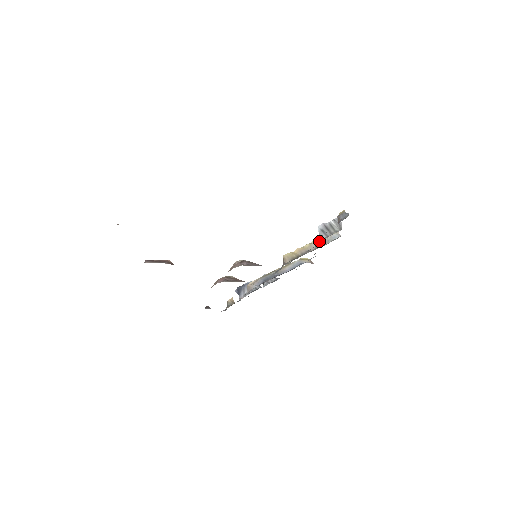
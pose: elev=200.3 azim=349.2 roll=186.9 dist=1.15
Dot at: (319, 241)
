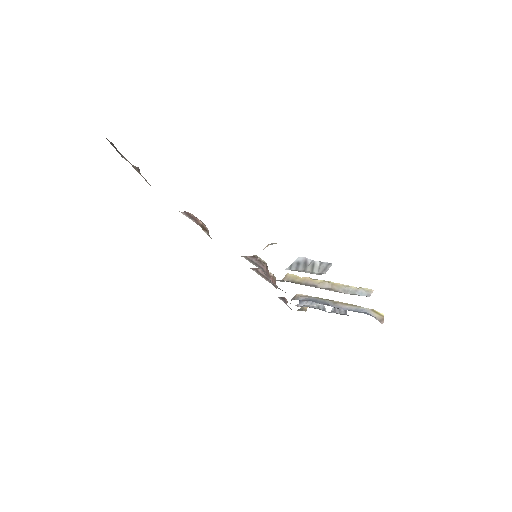
Dot at: (338, 285)
